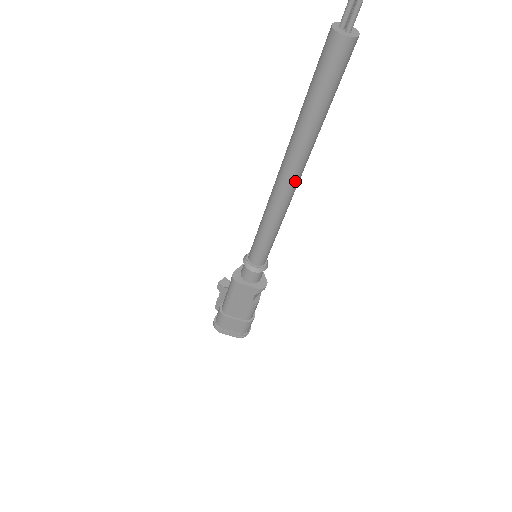
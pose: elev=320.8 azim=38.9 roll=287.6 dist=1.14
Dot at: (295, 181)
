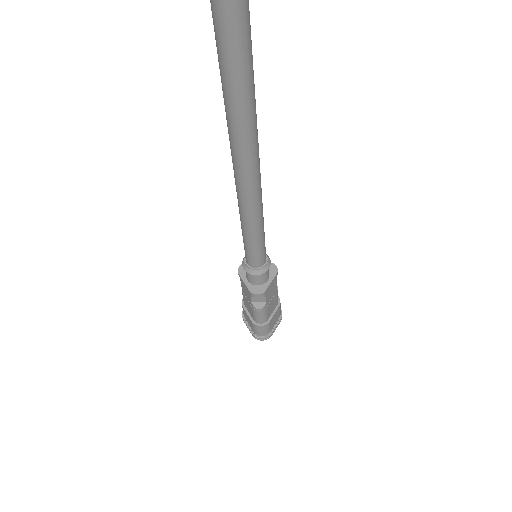
Dot at: (241, 178)
